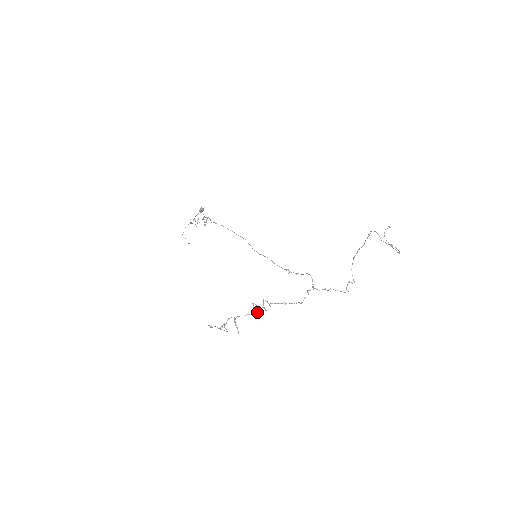
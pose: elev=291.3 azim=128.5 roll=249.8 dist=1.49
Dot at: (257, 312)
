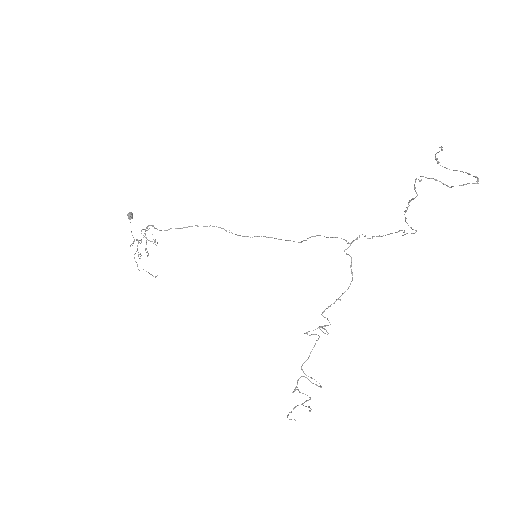
Dot at: (318, 339)
